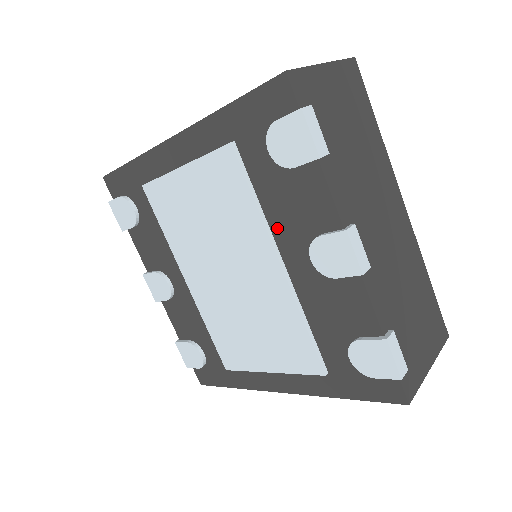
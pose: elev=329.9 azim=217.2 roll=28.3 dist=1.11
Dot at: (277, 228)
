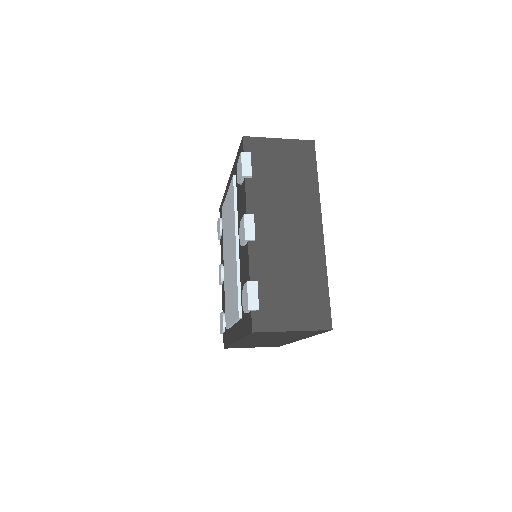
Dot at: (239, 222)
